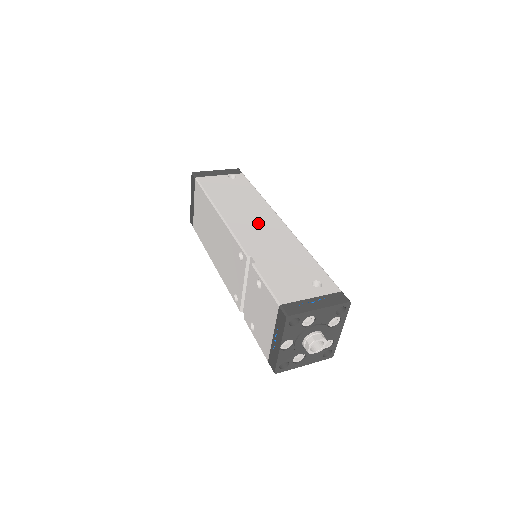
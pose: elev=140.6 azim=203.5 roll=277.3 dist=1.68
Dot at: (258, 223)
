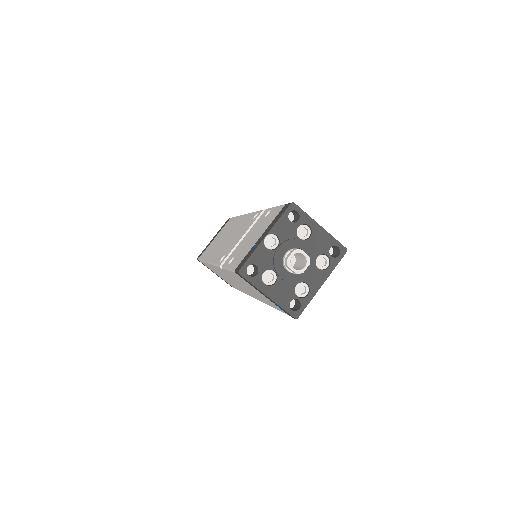
Dot at: occluded
